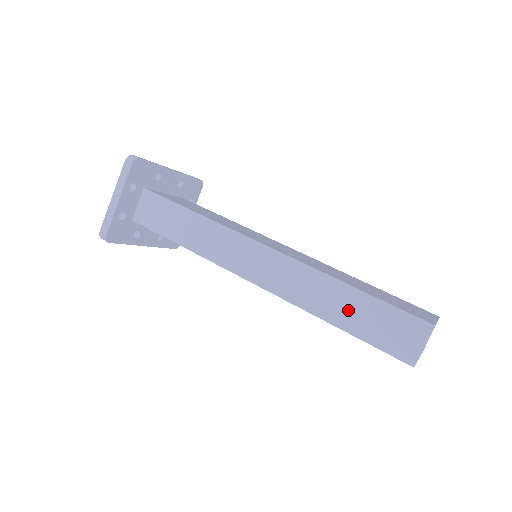
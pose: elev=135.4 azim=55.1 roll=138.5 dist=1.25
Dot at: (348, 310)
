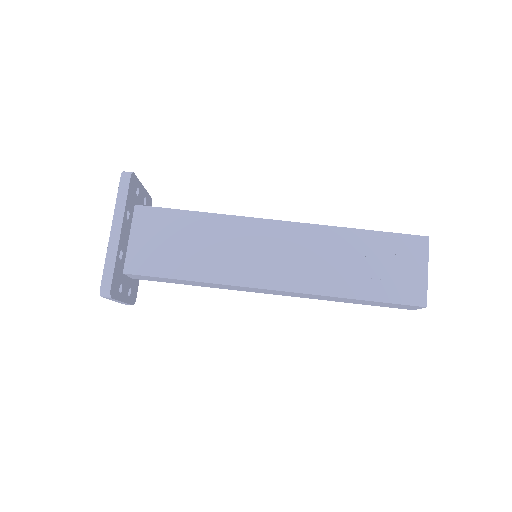
Dot at: (359, 302)
